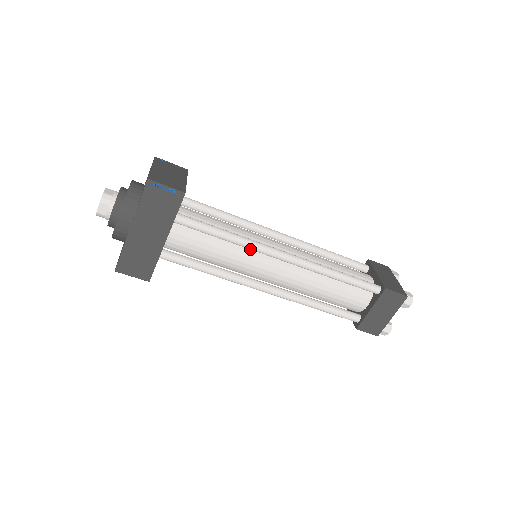
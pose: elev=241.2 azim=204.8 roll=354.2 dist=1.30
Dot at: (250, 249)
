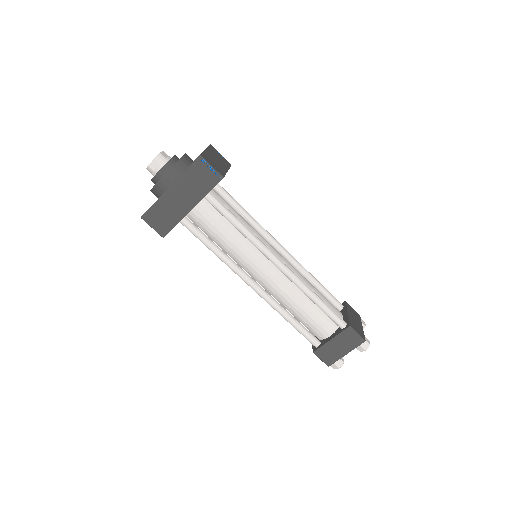
Dot at: (254, 245)
